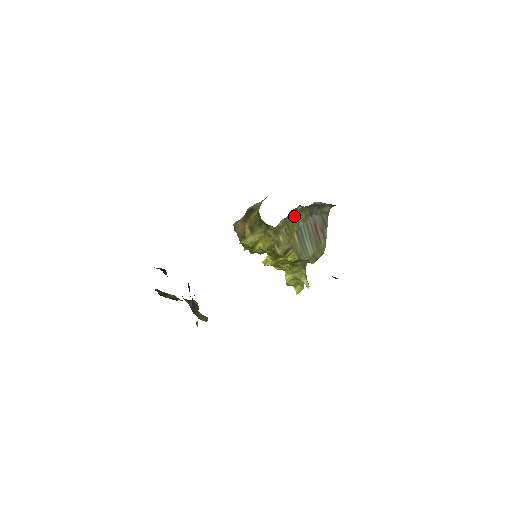
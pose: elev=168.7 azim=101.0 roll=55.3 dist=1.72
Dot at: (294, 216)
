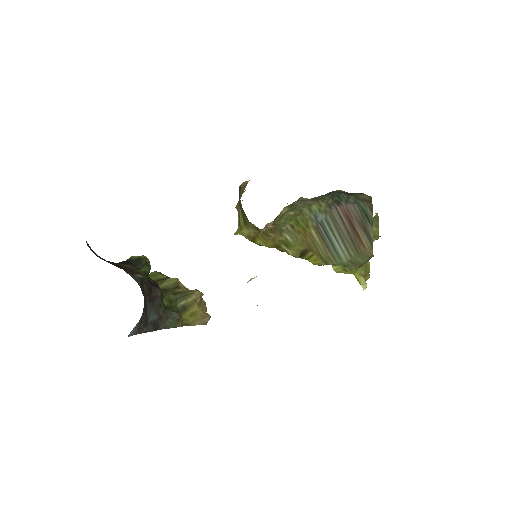
Dot at: (303, 208)
